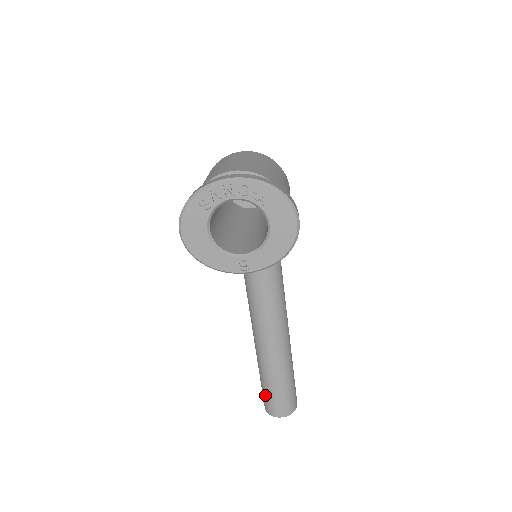
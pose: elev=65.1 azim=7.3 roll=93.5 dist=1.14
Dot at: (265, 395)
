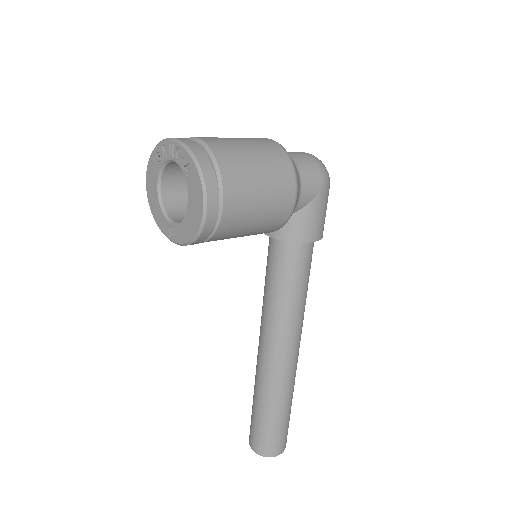
Dot at: occluded
